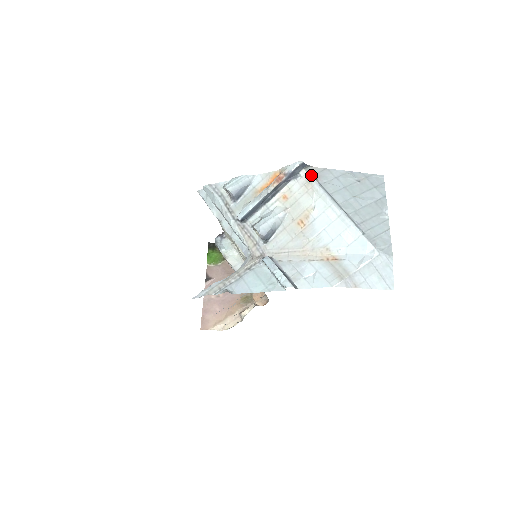
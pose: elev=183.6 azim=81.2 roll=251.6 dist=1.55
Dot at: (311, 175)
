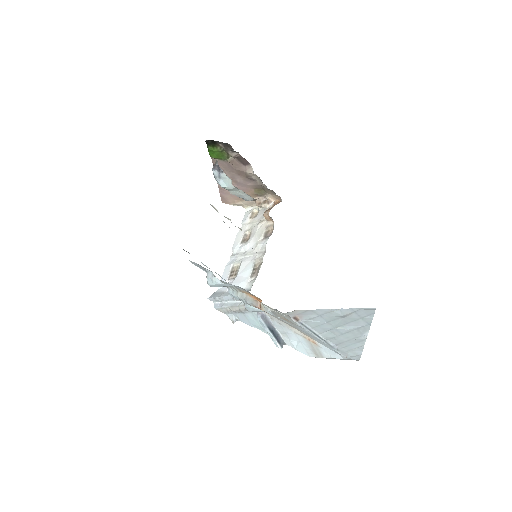
Dot at: (292, 318)
